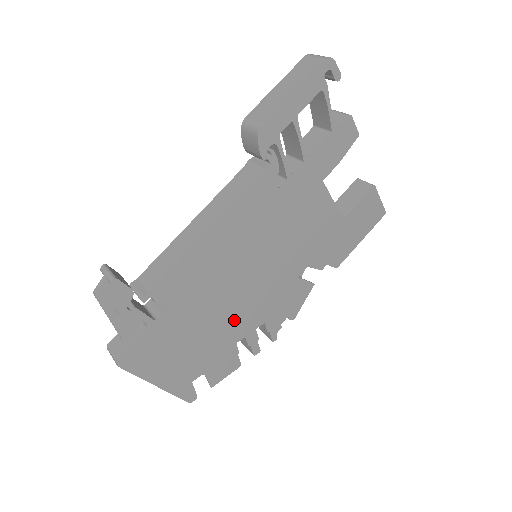
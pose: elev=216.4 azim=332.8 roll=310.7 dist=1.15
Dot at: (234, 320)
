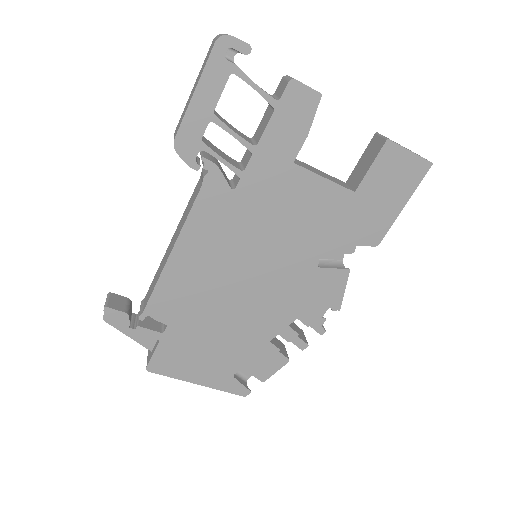
Dot at: (254, 321)
